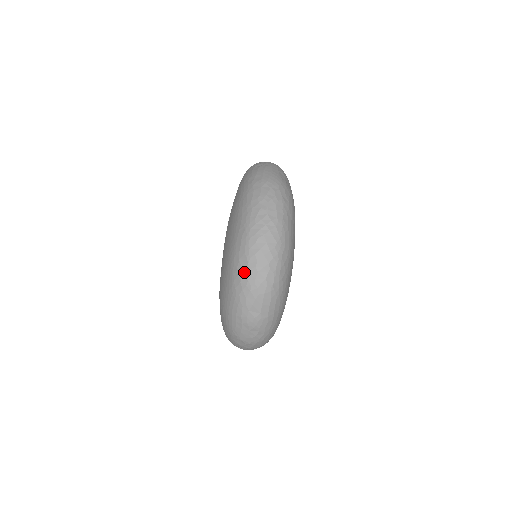
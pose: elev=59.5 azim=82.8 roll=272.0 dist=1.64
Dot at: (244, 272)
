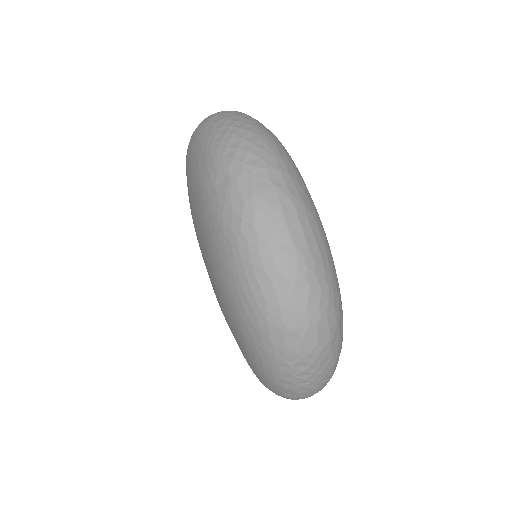
Dot at: (230, 191)
